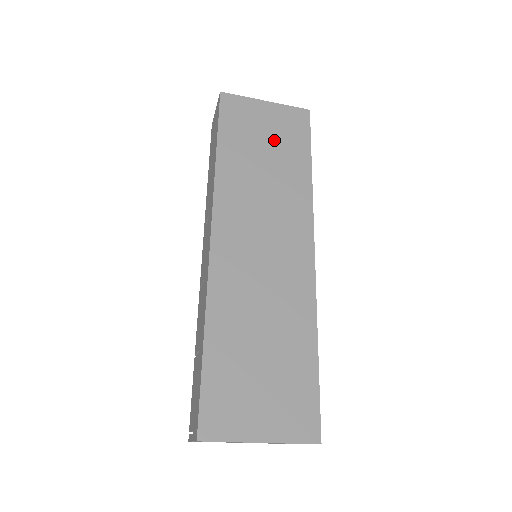
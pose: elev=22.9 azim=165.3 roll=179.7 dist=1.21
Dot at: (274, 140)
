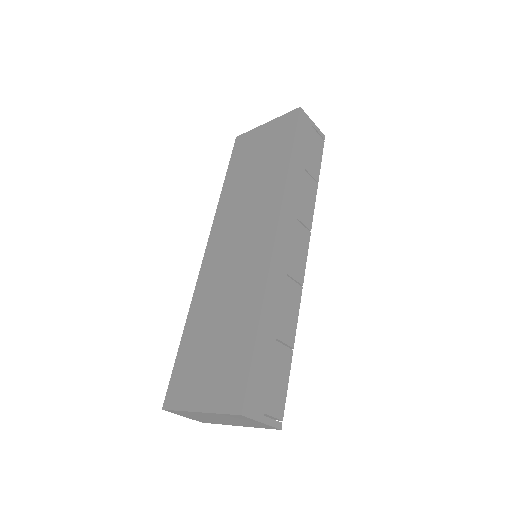
Dot at: (265, 152)
